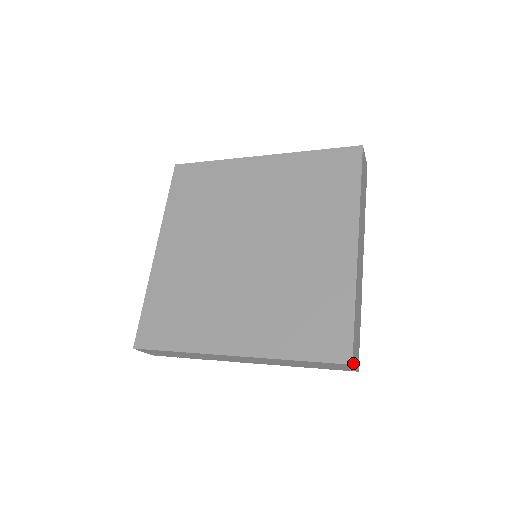
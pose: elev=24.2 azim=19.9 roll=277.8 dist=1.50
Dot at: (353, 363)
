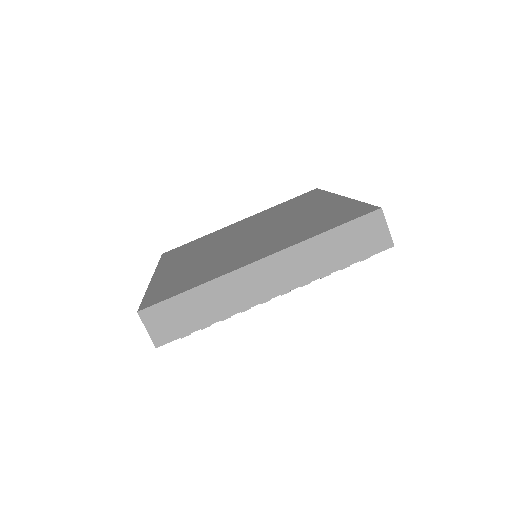
Dot at: (382, 213)
